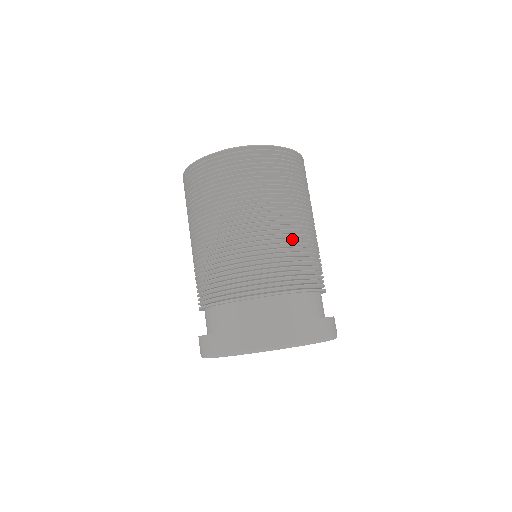
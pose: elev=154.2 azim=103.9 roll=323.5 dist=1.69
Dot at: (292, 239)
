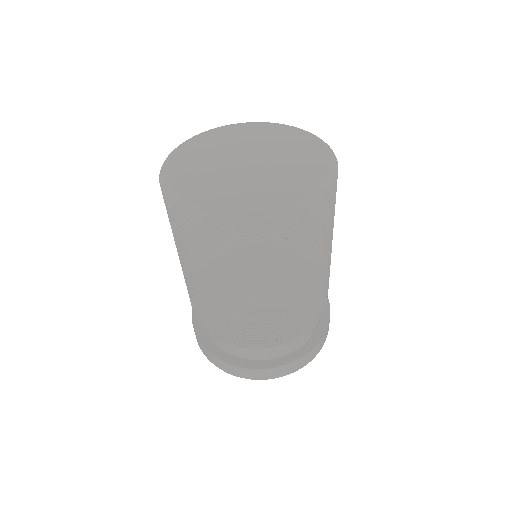
Dot at: (303, 299)
